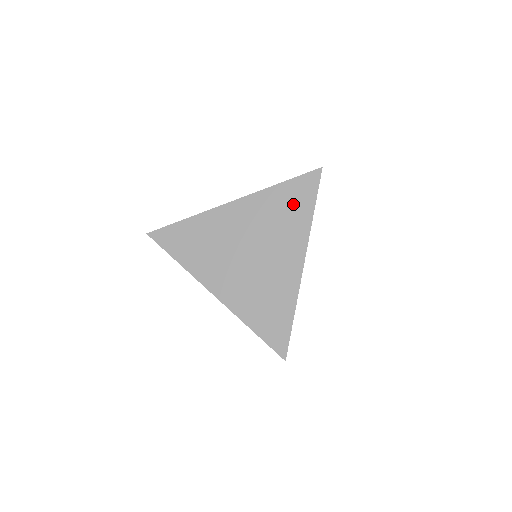
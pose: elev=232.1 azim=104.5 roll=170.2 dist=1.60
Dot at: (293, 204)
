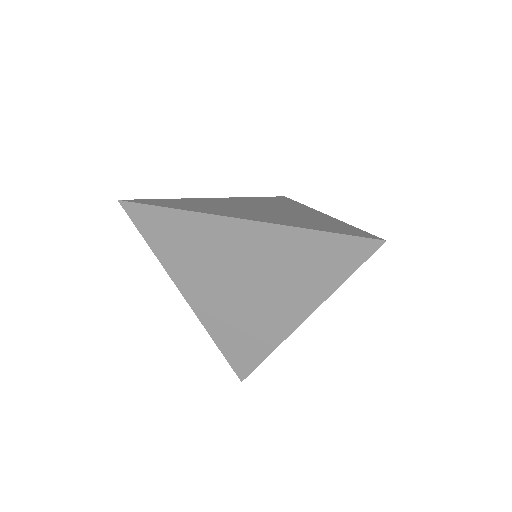
Dot at: (322, 262)
